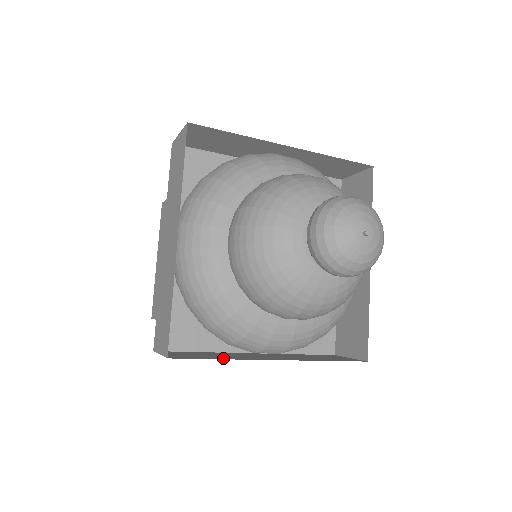
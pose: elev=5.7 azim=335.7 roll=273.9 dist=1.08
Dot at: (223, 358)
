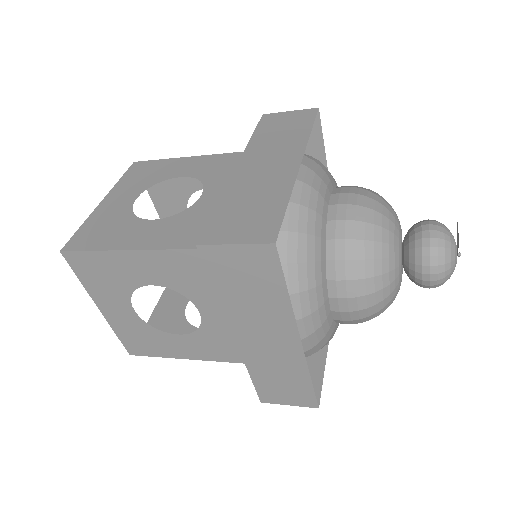
Dot at: (281, 296)
